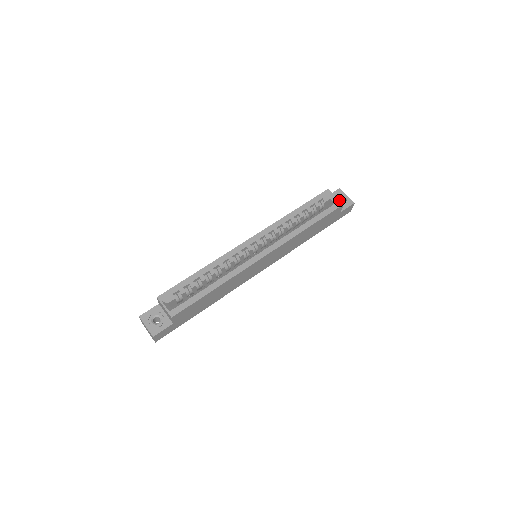
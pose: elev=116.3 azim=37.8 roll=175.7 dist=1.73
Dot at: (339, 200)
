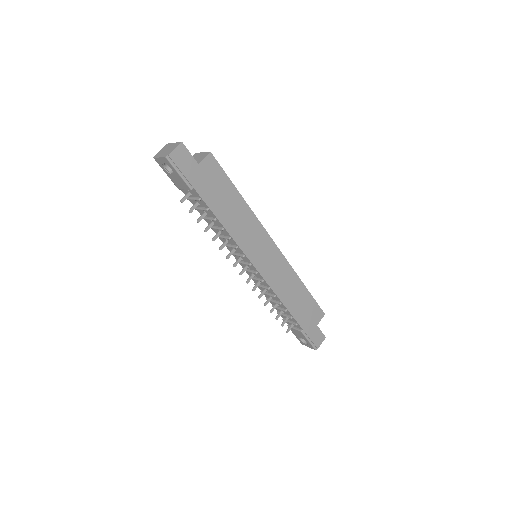
Dot at: occluded
